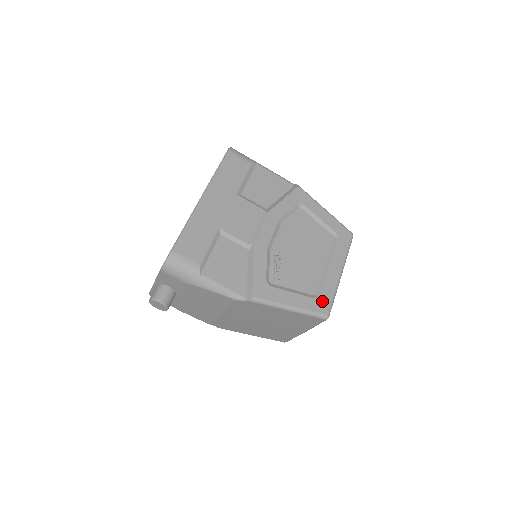
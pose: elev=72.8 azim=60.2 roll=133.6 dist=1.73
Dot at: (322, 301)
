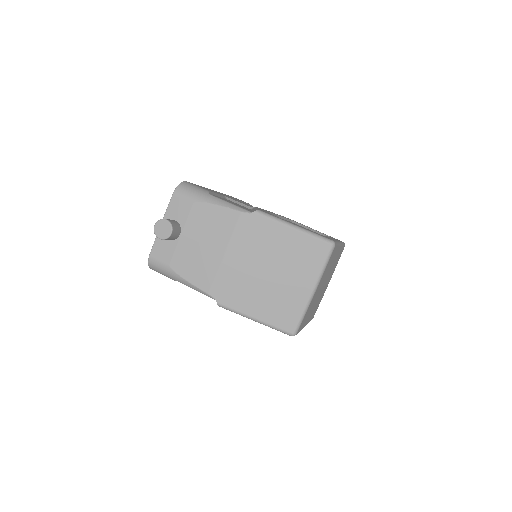
Dot at: (326, 237)
